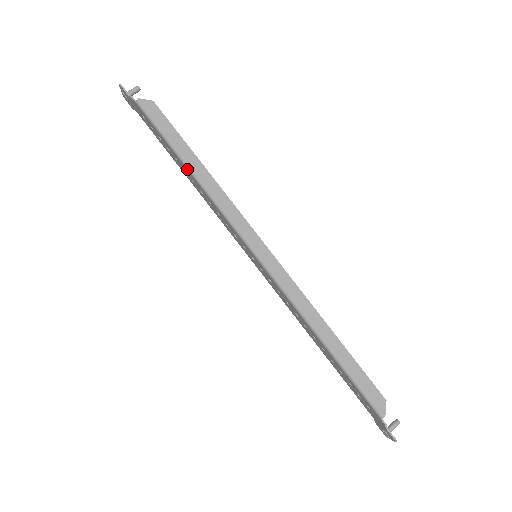
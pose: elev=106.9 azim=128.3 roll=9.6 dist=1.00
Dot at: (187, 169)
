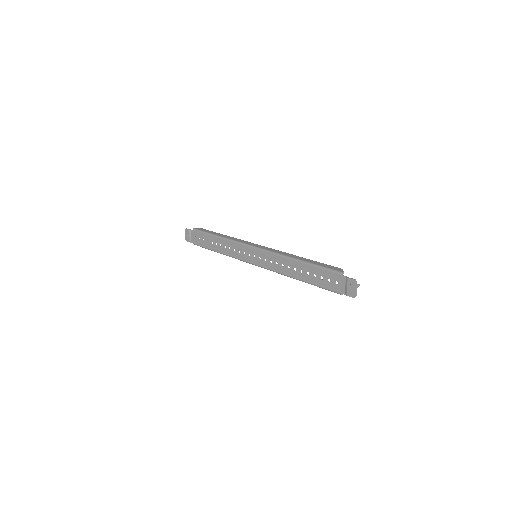
Dot at: (217, 237)
